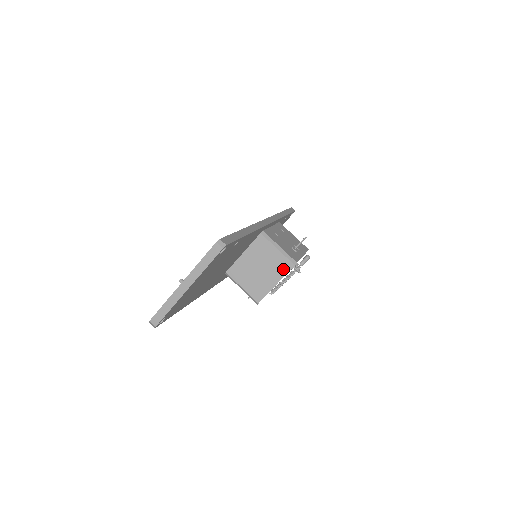
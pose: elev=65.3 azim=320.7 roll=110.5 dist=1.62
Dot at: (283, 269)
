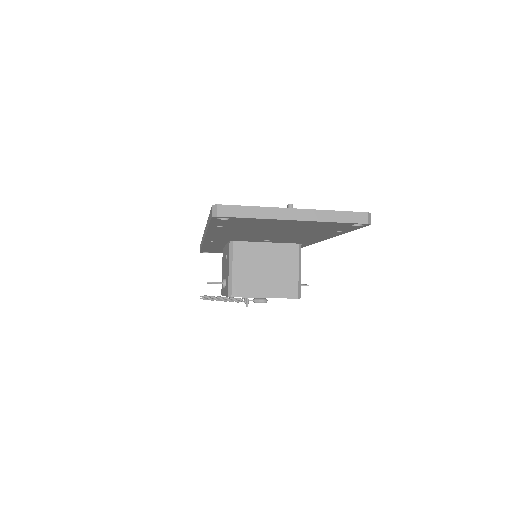
Dot at: (285, 291)
